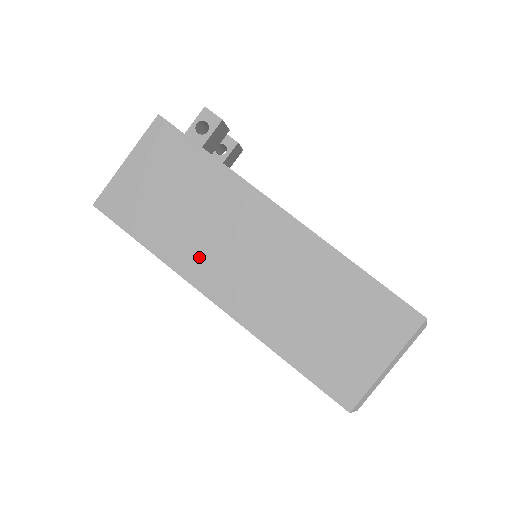
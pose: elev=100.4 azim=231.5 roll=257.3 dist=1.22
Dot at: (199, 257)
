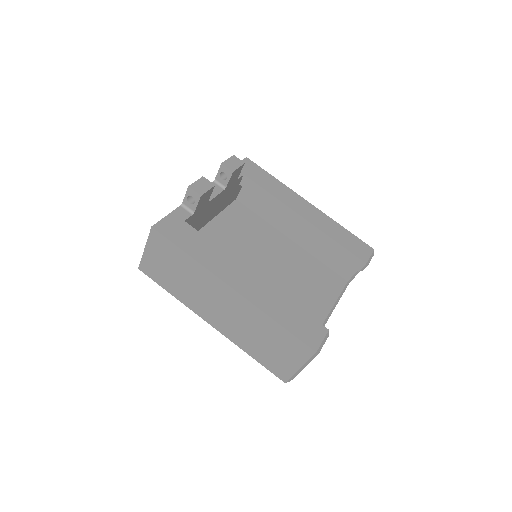
Dot at: (195, 302)
